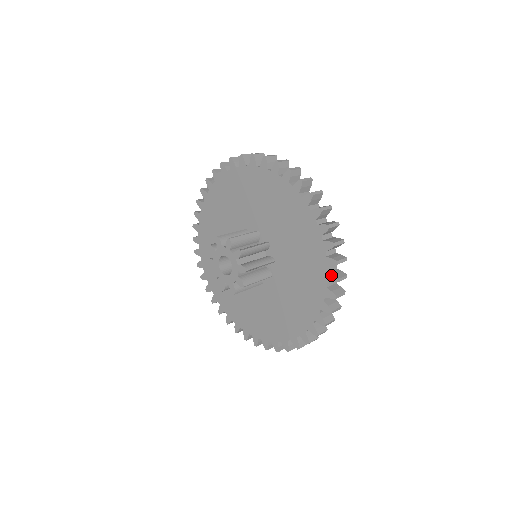
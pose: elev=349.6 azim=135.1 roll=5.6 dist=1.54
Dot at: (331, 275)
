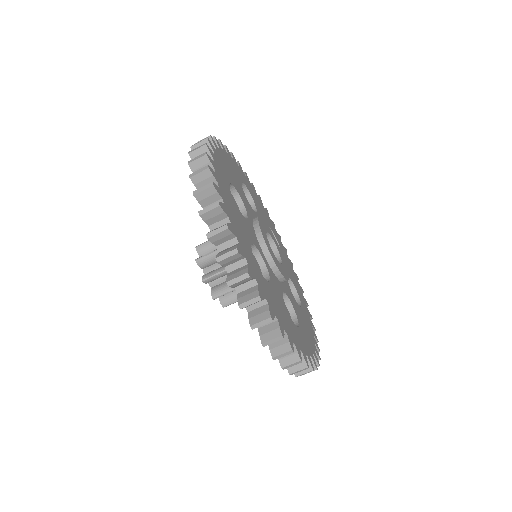
Dot at: (269, 348)
